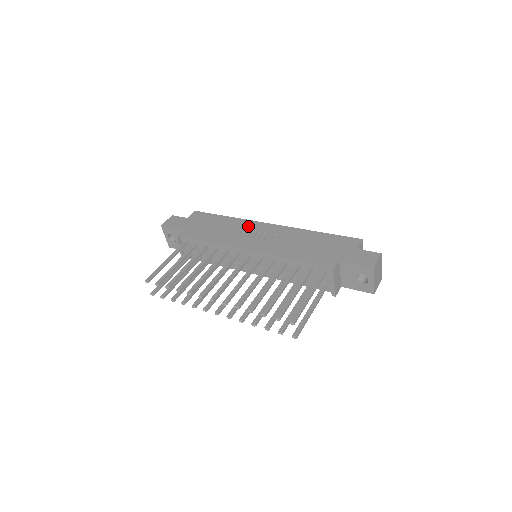
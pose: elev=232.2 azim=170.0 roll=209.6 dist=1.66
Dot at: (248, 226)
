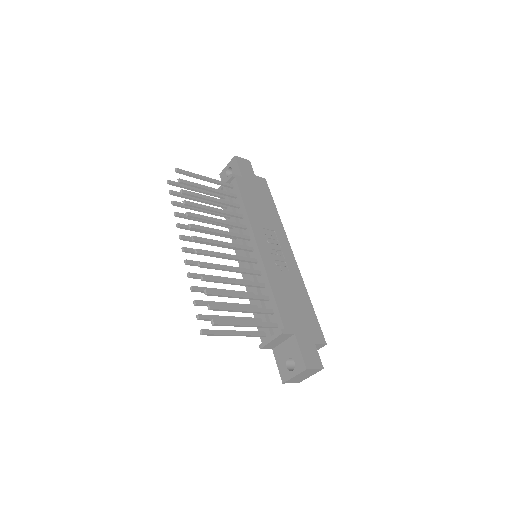
Dot at: (279, 234)
